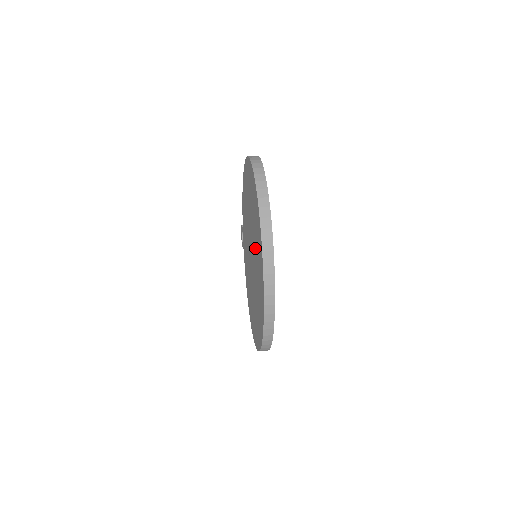
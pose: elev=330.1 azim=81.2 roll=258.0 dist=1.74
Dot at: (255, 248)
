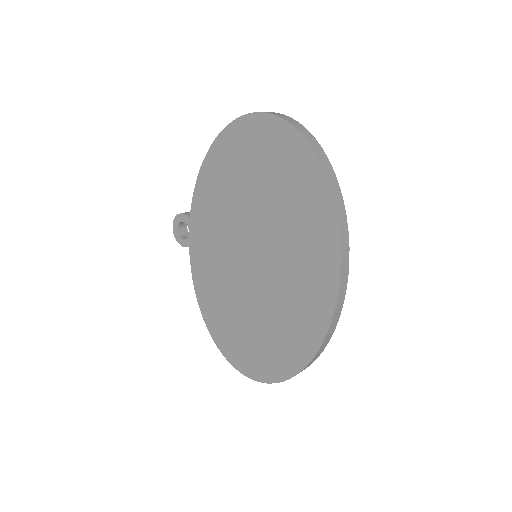
Dot at: (287, 246)
